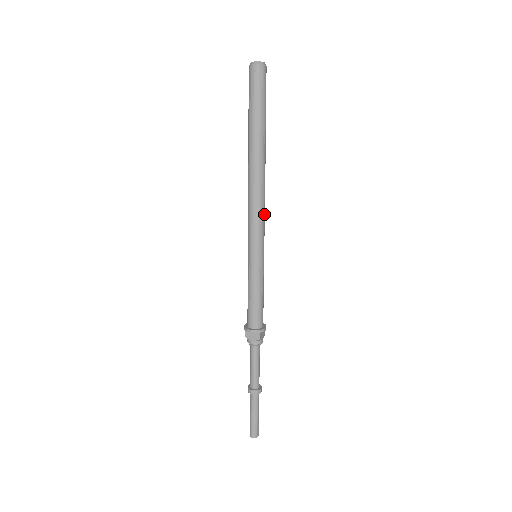
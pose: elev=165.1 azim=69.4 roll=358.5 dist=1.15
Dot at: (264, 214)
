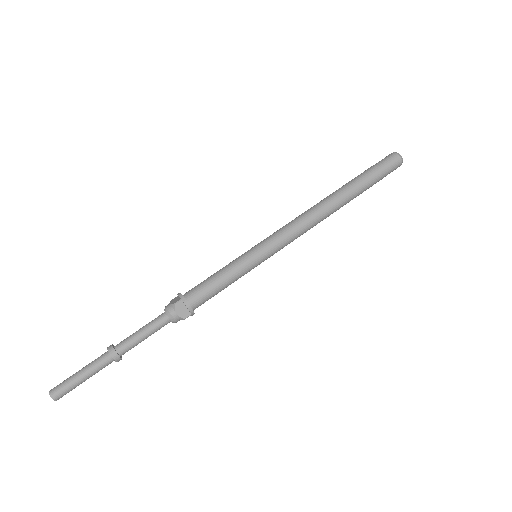
Dot at: (296, 232)
